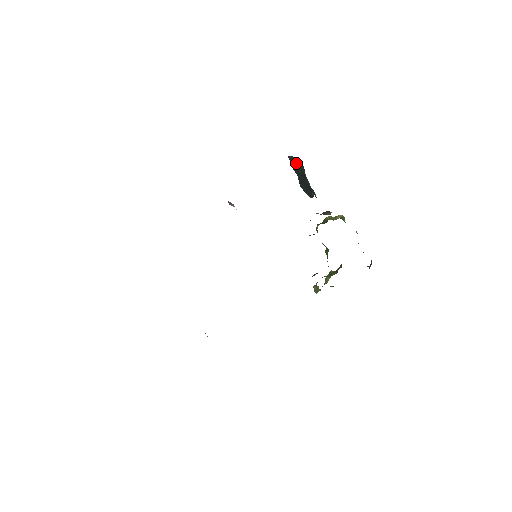
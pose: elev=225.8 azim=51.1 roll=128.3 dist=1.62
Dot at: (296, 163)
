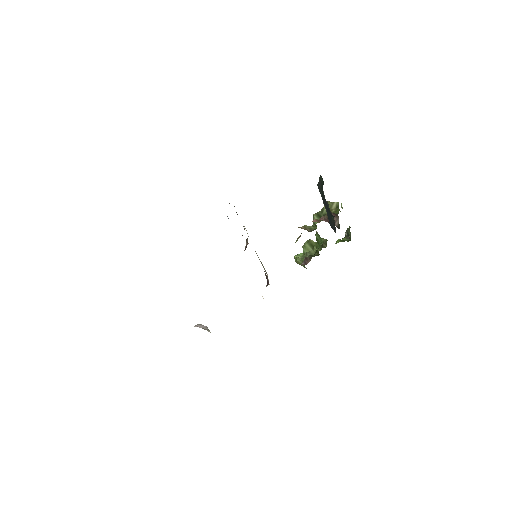
Dot at: (321, 187)
